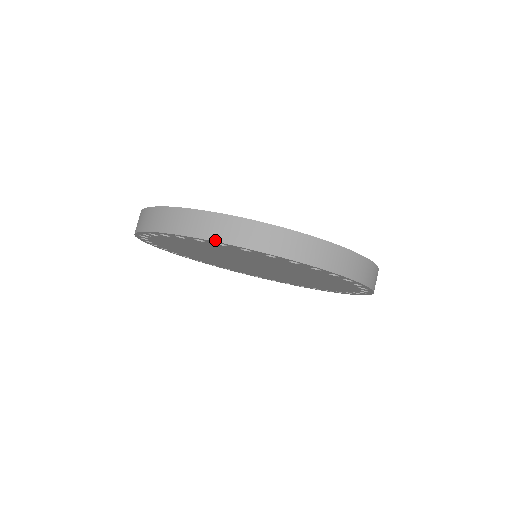
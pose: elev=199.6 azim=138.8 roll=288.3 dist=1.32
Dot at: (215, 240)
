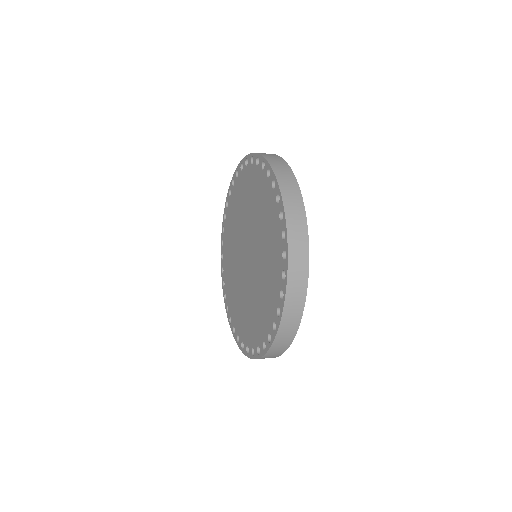
Dot at: (281, 191)
